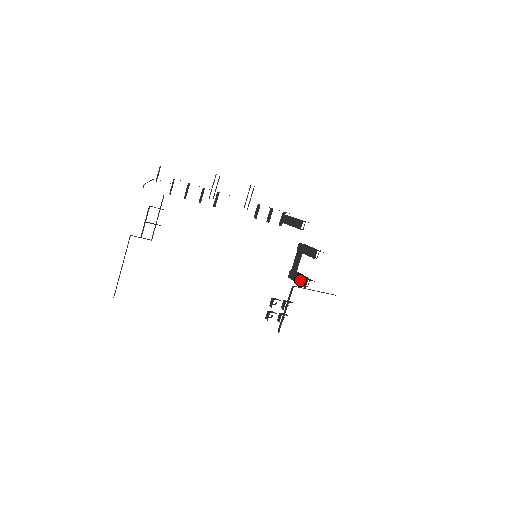
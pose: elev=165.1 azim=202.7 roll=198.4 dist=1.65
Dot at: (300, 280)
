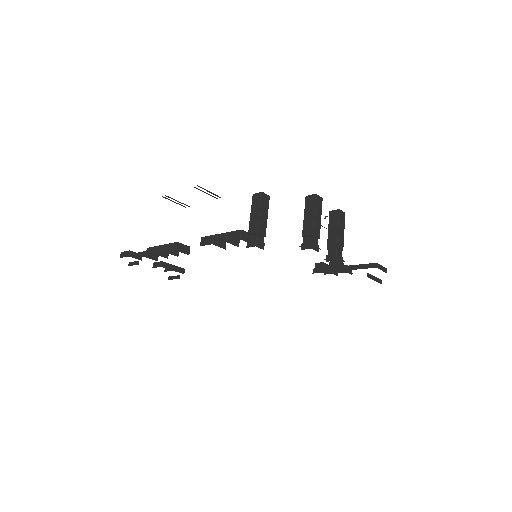
Dot at: occluded
